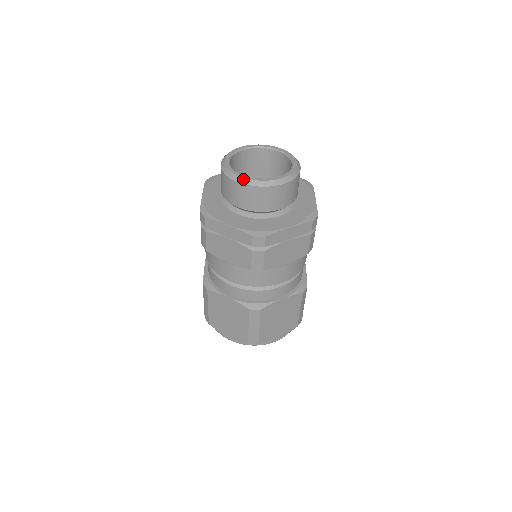
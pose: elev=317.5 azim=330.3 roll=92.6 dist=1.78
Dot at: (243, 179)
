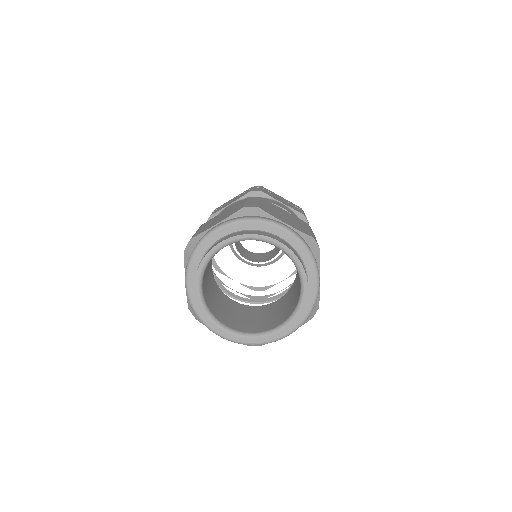
Dot at: occluded
